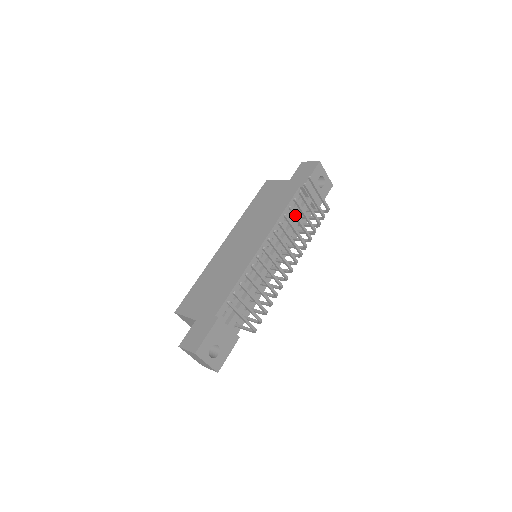
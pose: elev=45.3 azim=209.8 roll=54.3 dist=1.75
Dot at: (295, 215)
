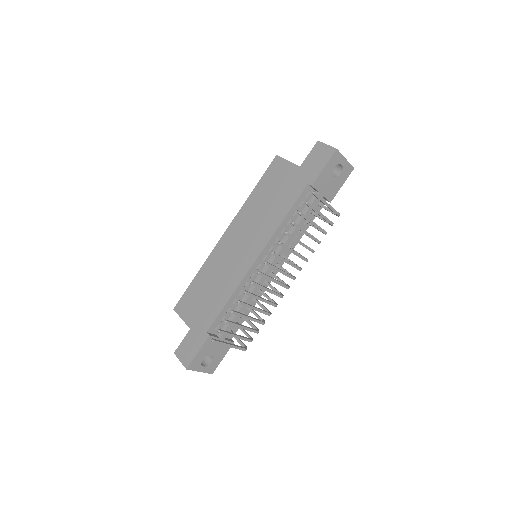
Dot at: (293, 239)
